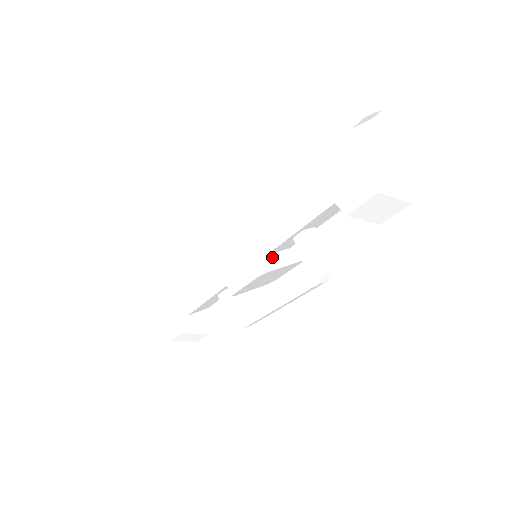
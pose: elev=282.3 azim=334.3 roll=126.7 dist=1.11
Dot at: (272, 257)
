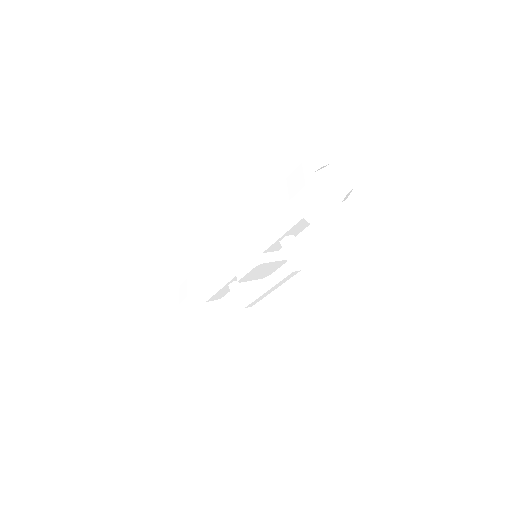
Dot at: (266, 255)
